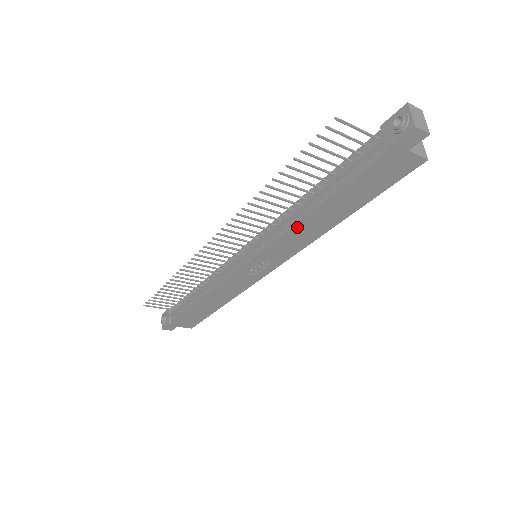
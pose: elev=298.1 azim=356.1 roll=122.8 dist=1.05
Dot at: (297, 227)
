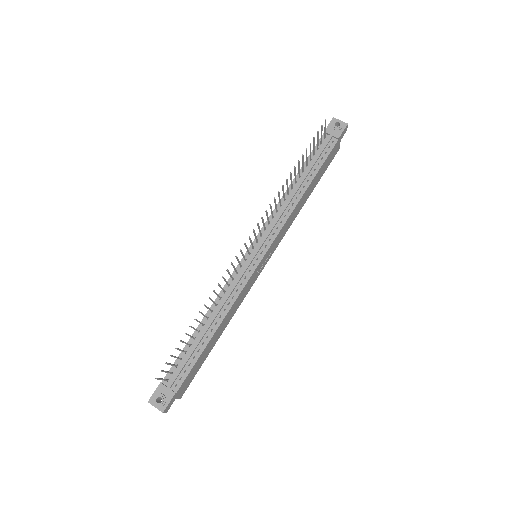
Dot at: (296, 207)
